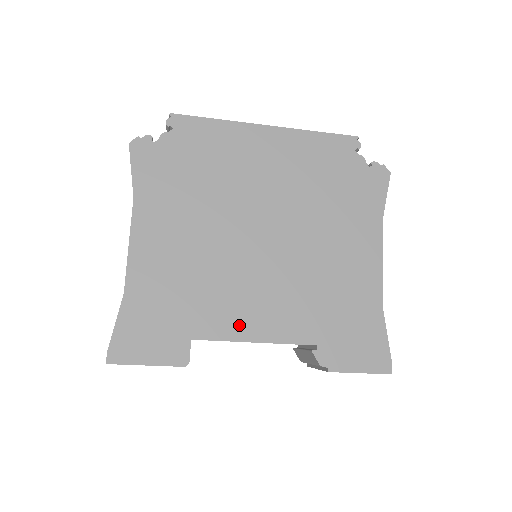
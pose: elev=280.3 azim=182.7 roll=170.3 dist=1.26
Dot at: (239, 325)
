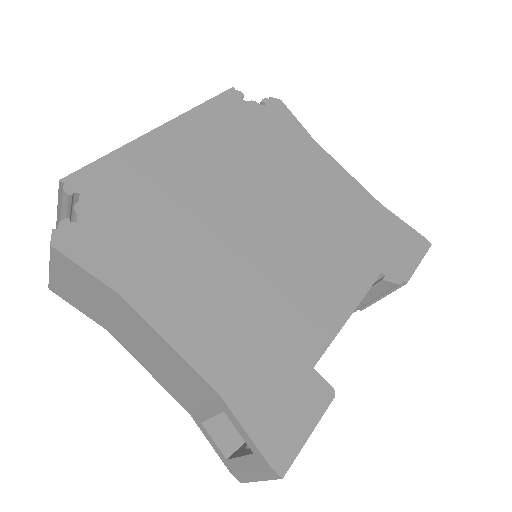
Dot at: (327, 315)
